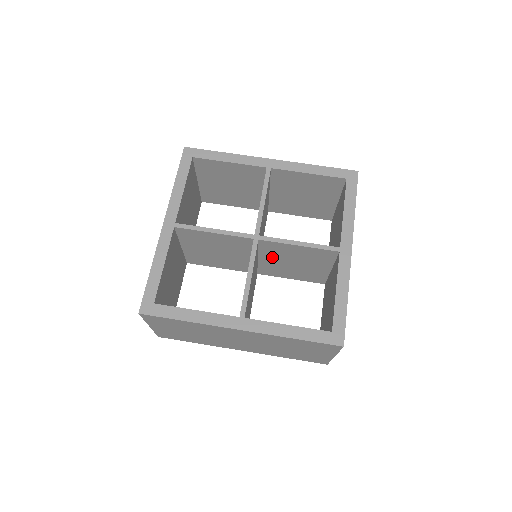
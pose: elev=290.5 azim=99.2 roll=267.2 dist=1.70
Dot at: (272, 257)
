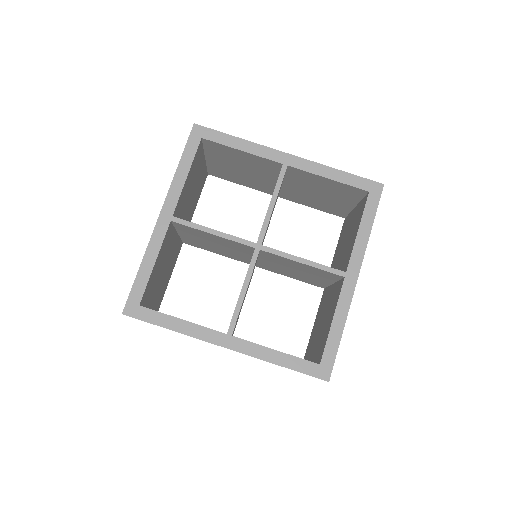
Dot at: (273, 262)
